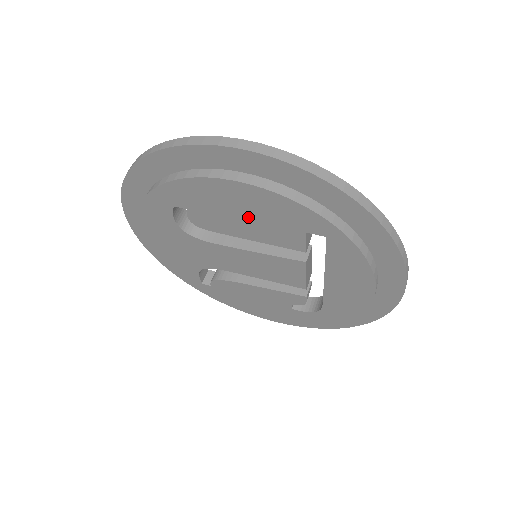
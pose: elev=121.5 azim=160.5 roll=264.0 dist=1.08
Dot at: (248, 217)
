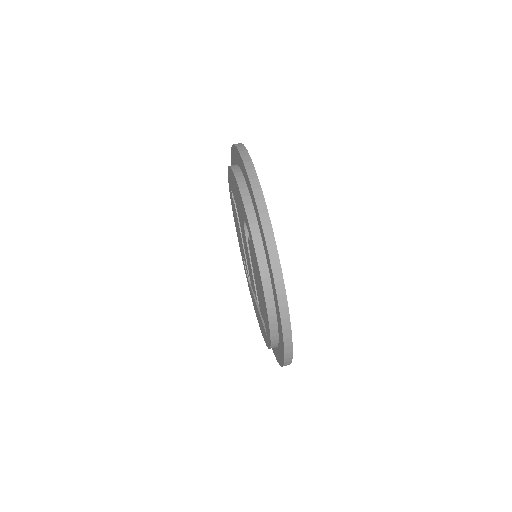
Dot at: occluded
